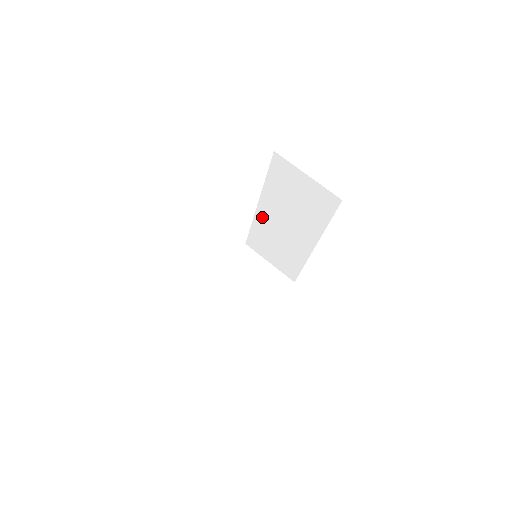
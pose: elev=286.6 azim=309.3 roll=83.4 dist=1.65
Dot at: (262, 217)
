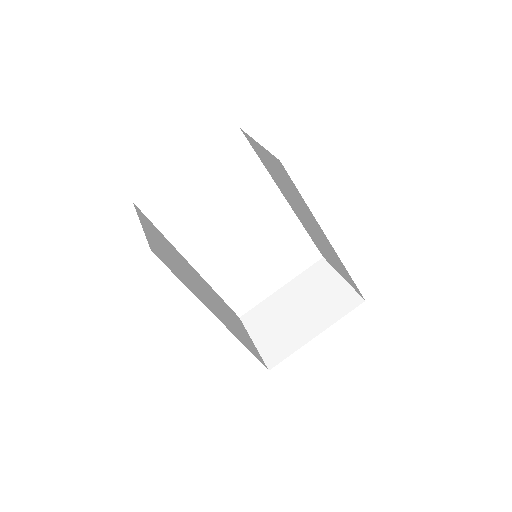
Dot at: (298, 216)
